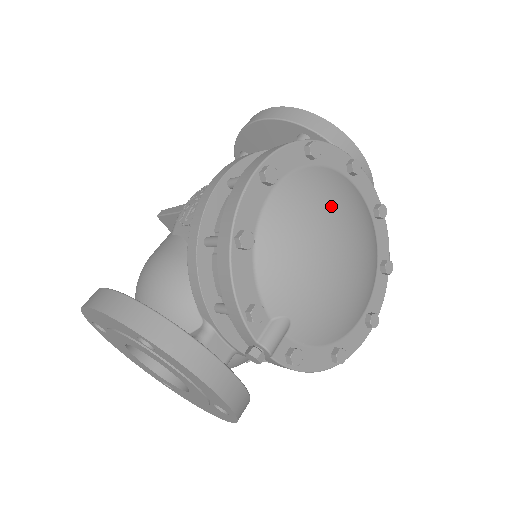
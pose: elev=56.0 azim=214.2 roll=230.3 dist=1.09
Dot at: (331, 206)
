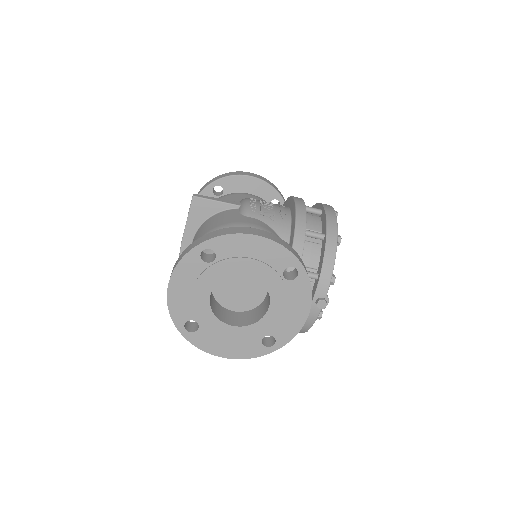
Dot at: occluded
